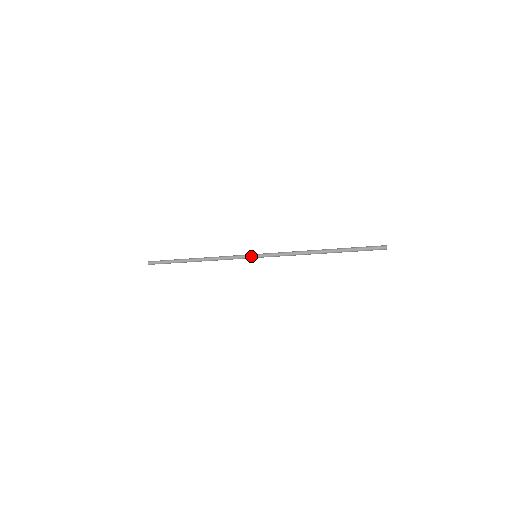
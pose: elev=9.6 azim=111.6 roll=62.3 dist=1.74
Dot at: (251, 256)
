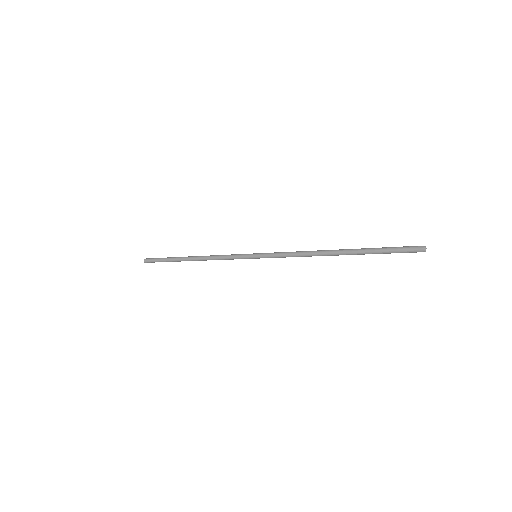
Dot at: (250, 254)
